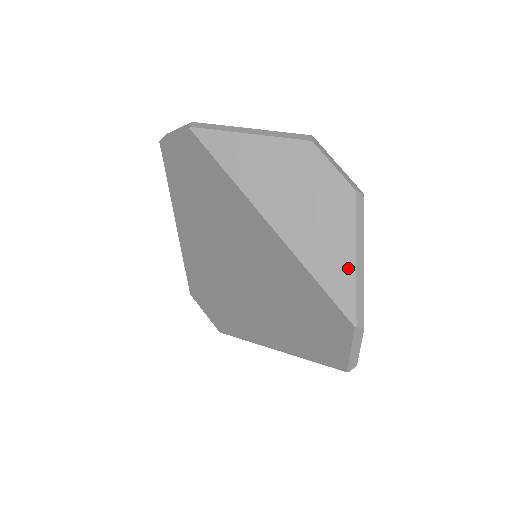
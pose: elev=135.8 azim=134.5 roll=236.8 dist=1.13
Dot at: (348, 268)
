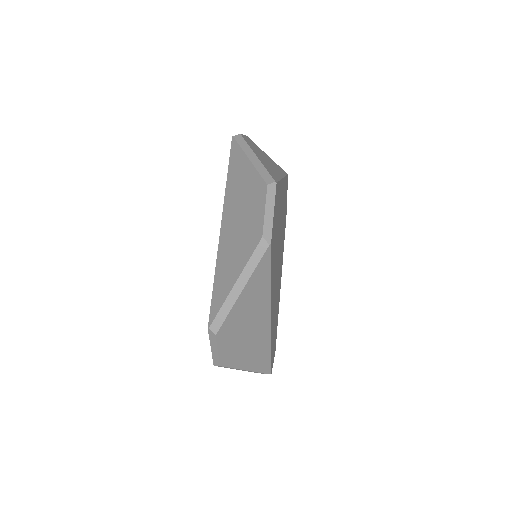
Dot at: (228, 287)
